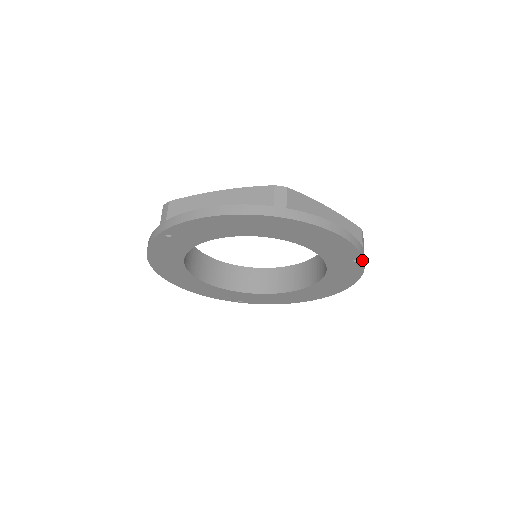
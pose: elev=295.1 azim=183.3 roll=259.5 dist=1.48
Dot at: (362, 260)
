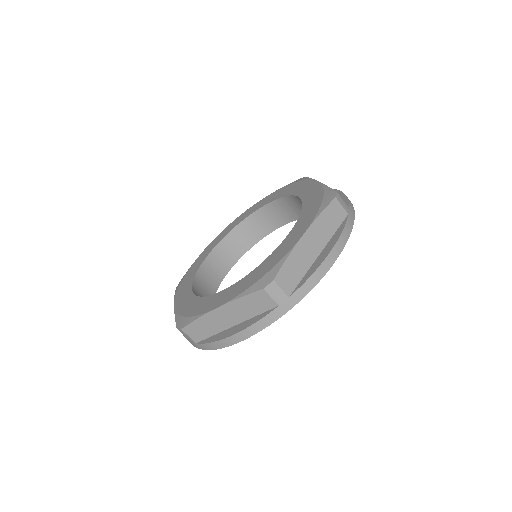
Dot at: (291, 307)
